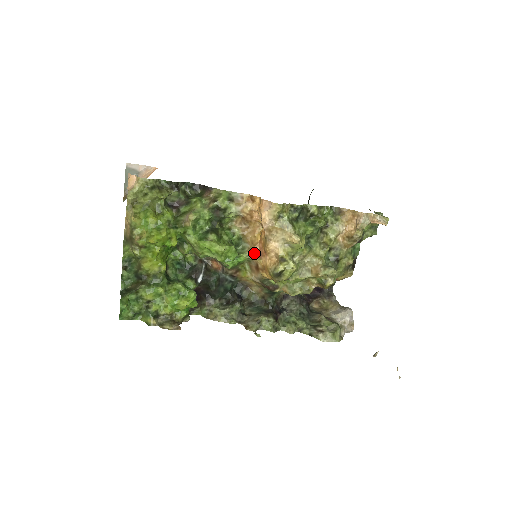
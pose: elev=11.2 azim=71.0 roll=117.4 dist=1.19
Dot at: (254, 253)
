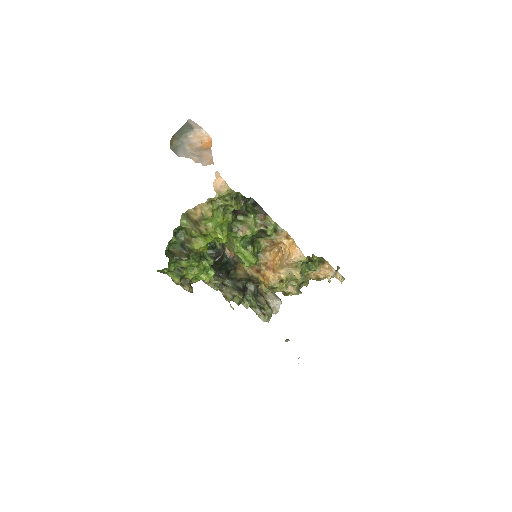
Dot at: (264, 264)
